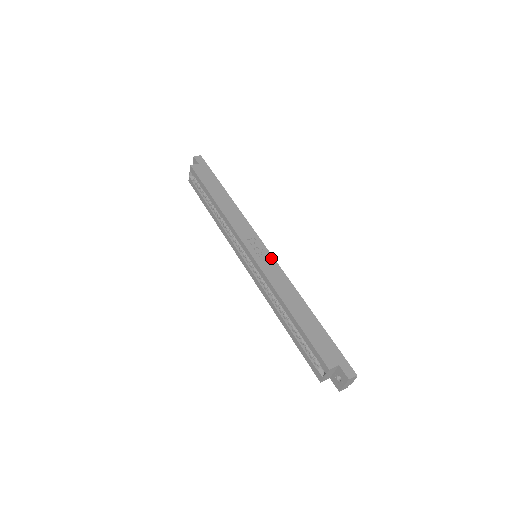
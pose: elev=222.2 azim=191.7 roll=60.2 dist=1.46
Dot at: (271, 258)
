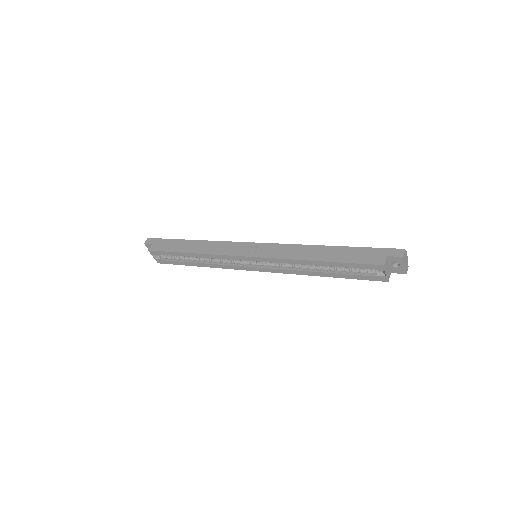
Dot at: (267, 245)
